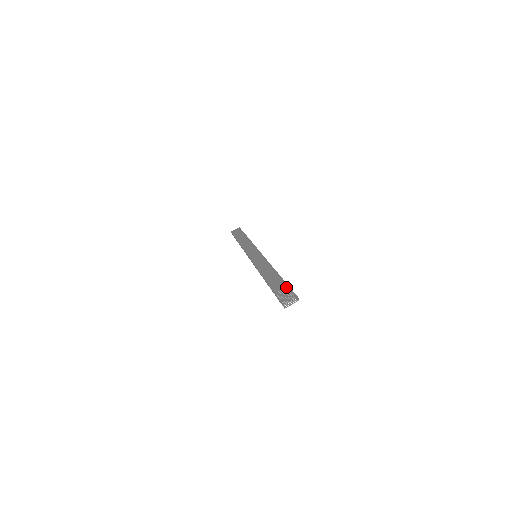
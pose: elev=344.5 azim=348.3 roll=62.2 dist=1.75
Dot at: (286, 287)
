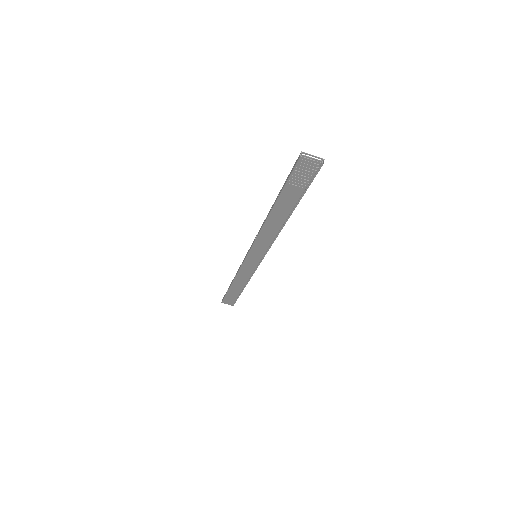
Dot at: occluded
